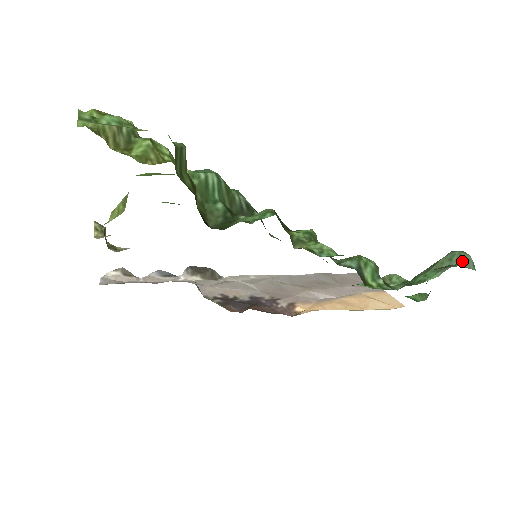
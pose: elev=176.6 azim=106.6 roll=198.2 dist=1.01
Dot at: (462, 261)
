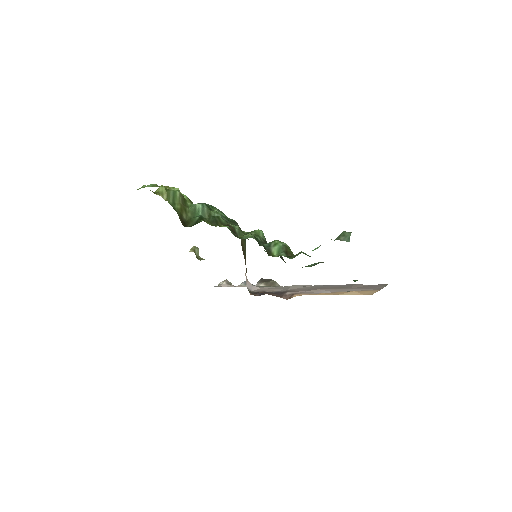
Dot at: (341, 237)
